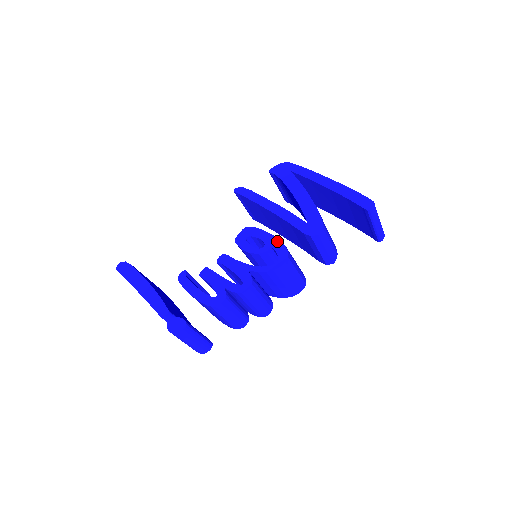
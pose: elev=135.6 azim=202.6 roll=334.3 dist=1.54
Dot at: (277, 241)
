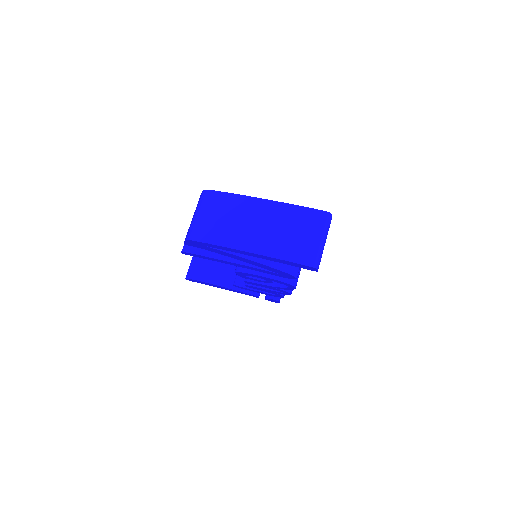
Dot at: (272, 280)
